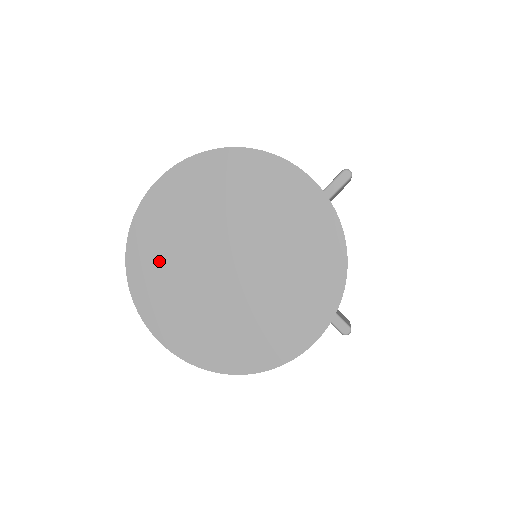
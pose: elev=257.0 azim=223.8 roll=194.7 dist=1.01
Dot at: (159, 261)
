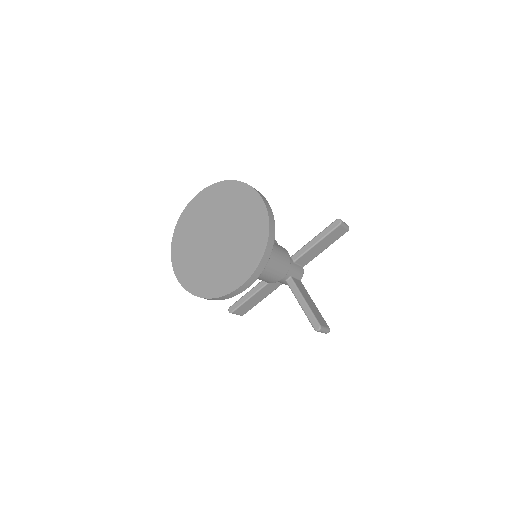
Dot at: (187, 235)
